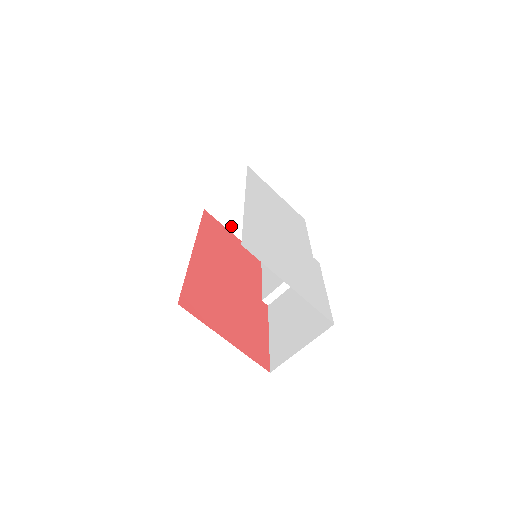
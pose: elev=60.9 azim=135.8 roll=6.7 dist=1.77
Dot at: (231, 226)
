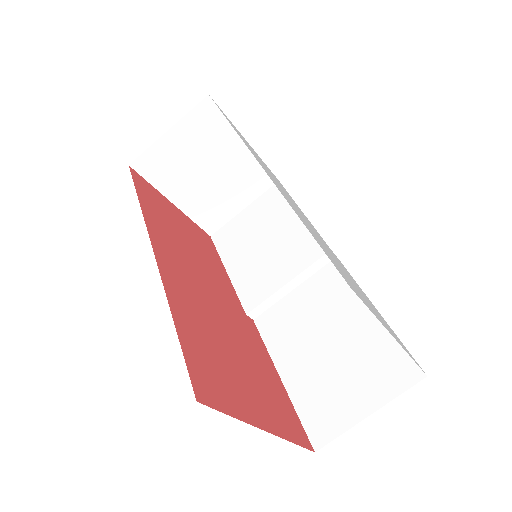
Dot at: (171, 192)
